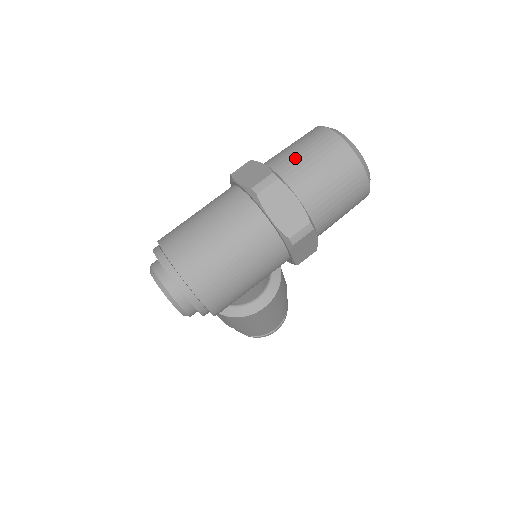
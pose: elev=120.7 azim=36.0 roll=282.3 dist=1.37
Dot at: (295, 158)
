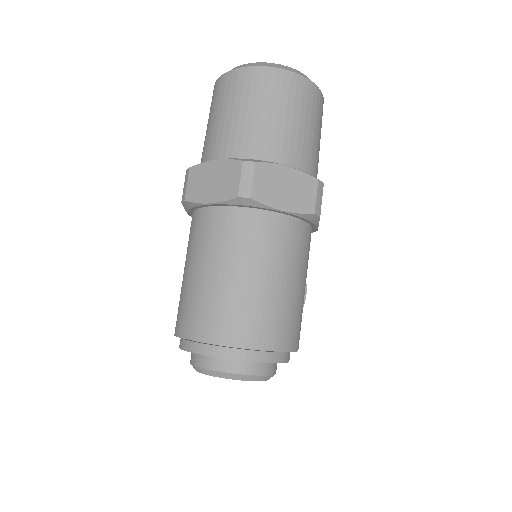
Dot at: (243, 127)
